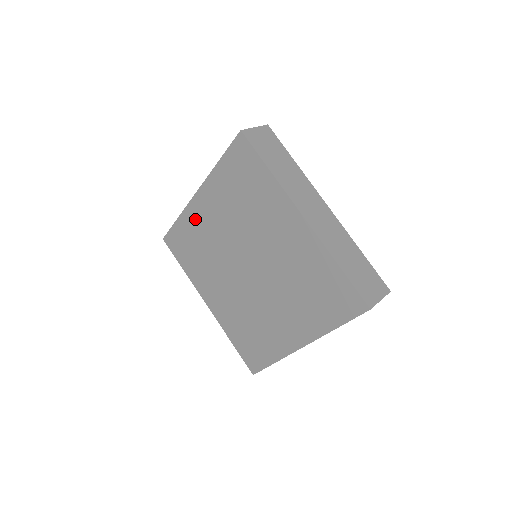
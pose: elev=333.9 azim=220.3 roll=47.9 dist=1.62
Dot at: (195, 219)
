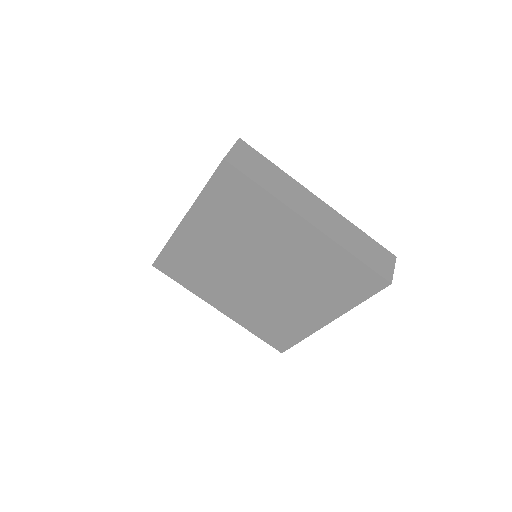
Dot at: (187, 243)
